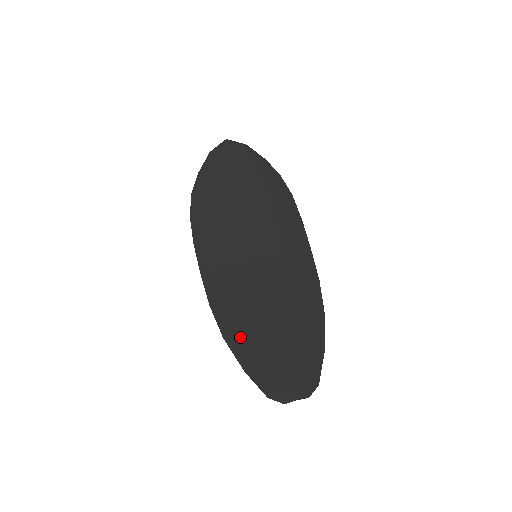
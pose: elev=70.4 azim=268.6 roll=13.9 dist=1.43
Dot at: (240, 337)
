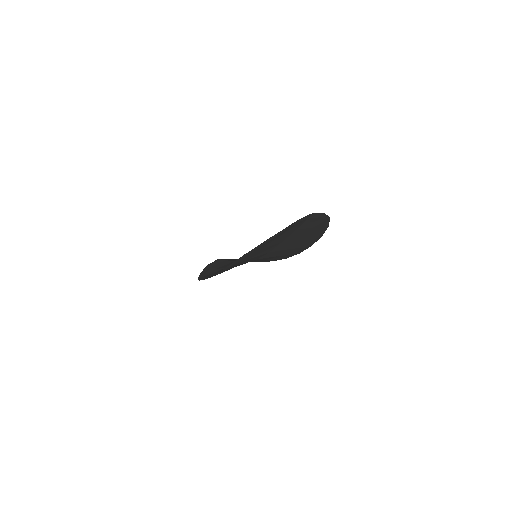
Dot at: occluded
